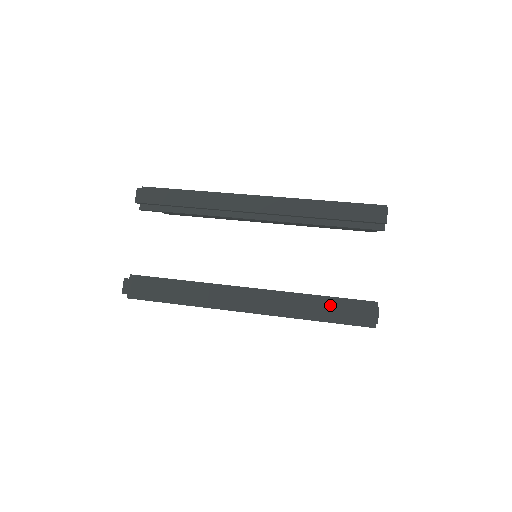
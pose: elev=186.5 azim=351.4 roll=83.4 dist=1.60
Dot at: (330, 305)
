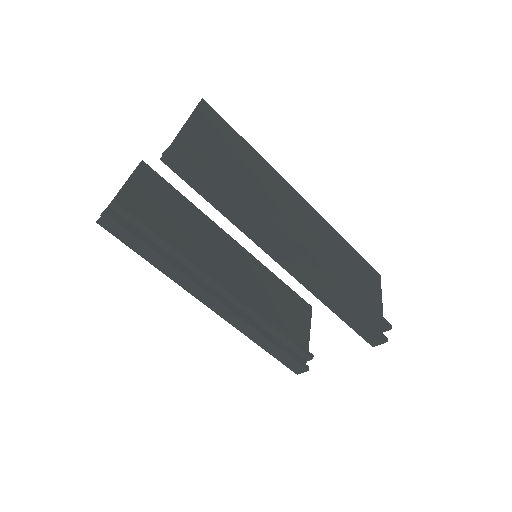
Dot at: (276, 349)
